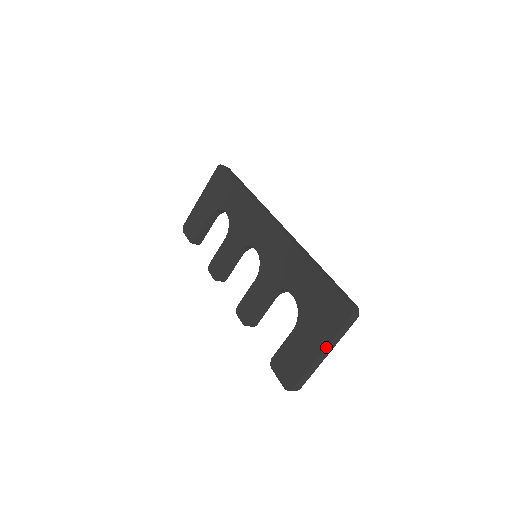
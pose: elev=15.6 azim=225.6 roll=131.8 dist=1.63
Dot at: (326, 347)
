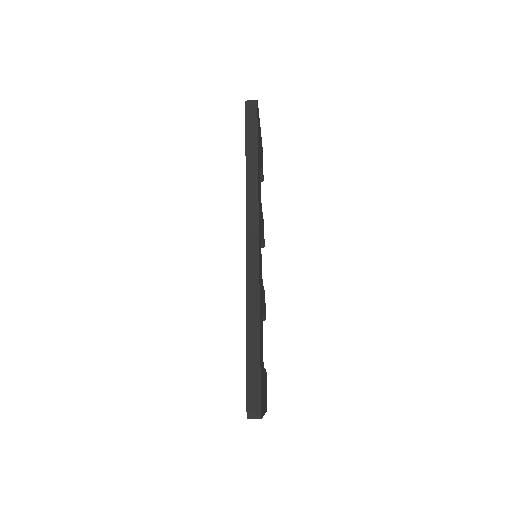
Dot at: occluded
